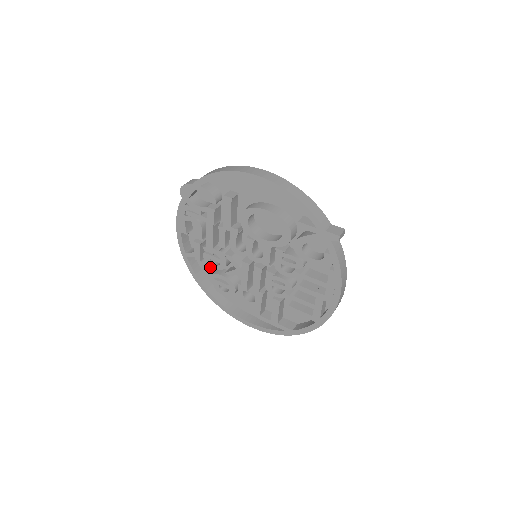
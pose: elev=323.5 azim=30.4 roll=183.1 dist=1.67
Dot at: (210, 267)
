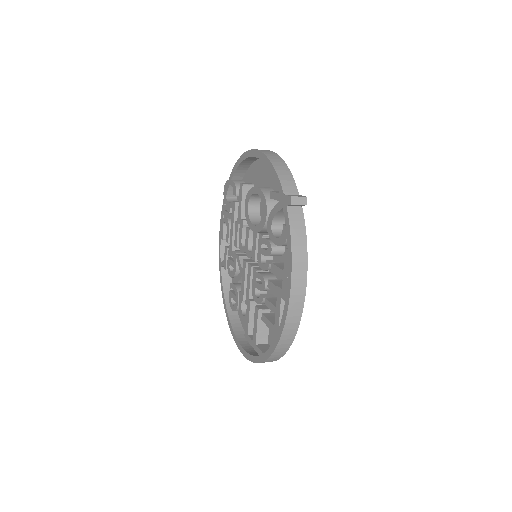
Dot at: (229, 275)
